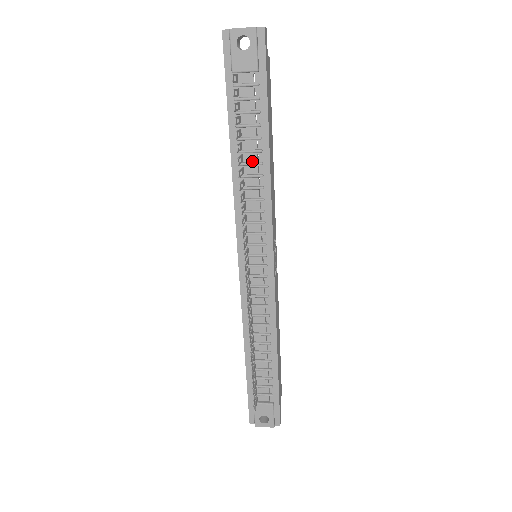
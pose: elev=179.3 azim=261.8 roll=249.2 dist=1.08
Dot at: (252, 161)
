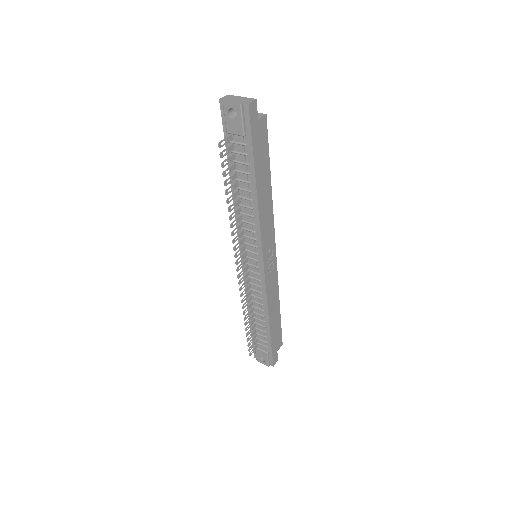
Dot at: (245, 196)
